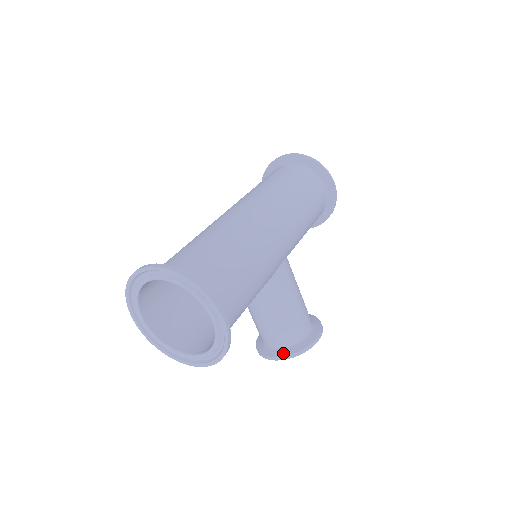
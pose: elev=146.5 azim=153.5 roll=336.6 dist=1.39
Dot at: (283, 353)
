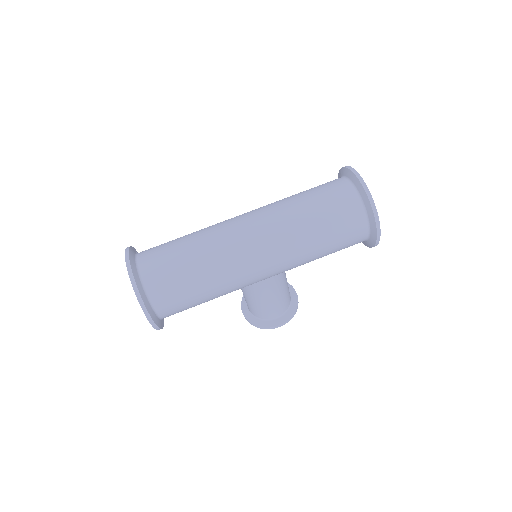
Dot at: (248, 316)
